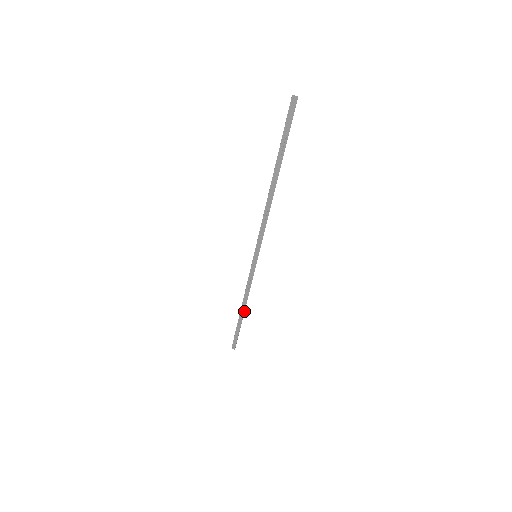
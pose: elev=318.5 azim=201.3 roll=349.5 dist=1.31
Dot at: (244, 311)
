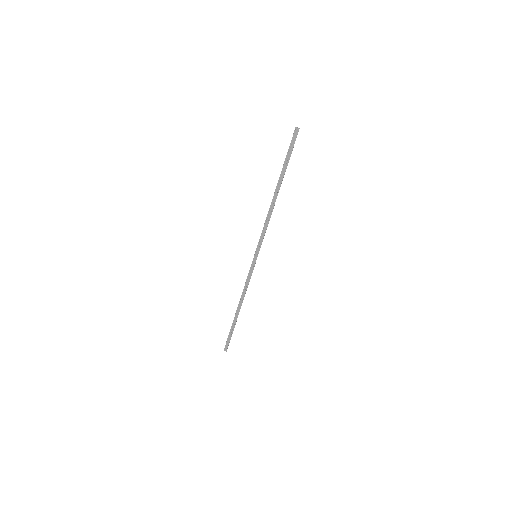
Dot at: occluded
